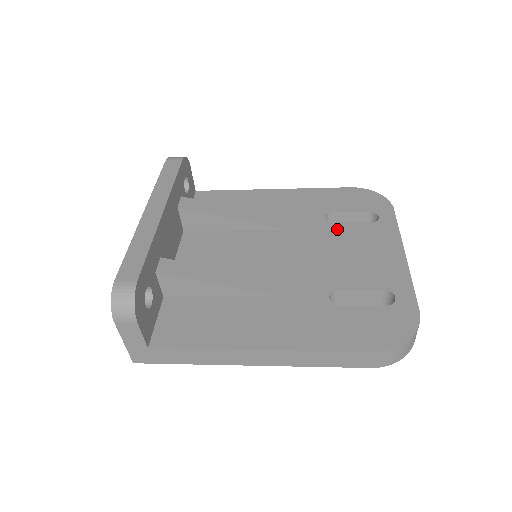
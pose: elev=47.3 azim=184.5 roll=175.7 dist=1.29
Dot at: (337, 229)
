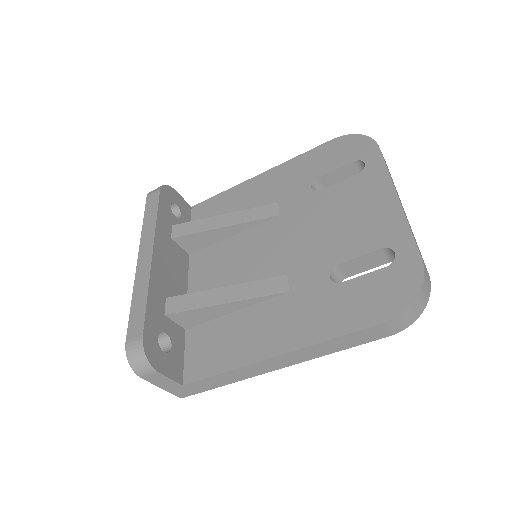
Dot at: (325, 195)
